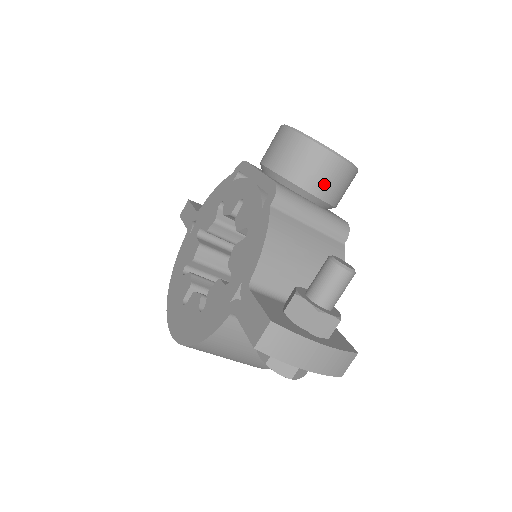
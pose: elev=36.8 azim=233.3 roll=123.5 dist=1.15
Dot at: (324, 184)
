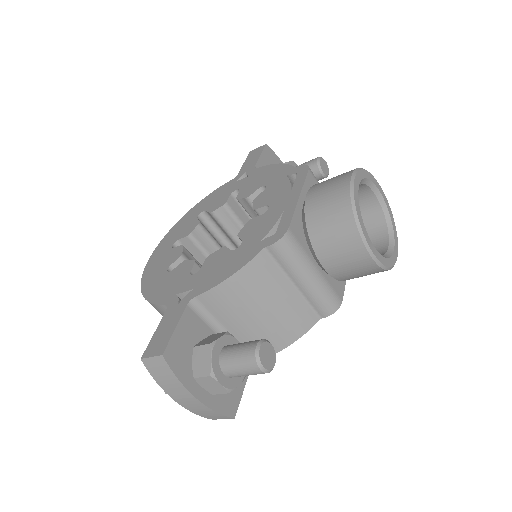
Dot at: (337, 262)
